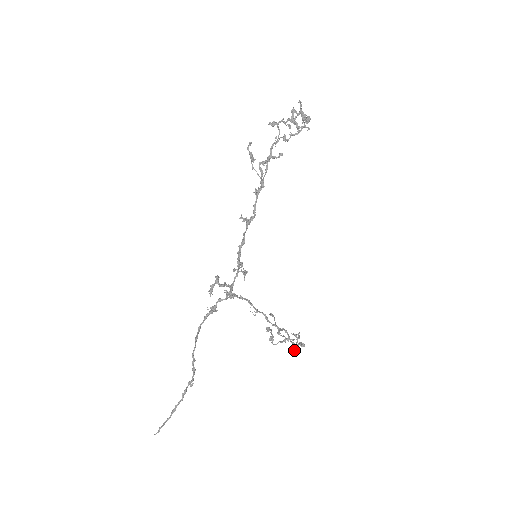
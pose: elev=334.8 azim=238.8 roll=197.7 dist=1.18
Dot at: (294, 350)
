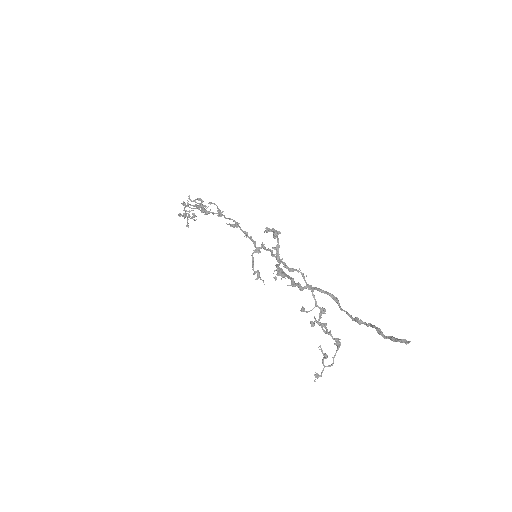
Dot at: (340, 344)
